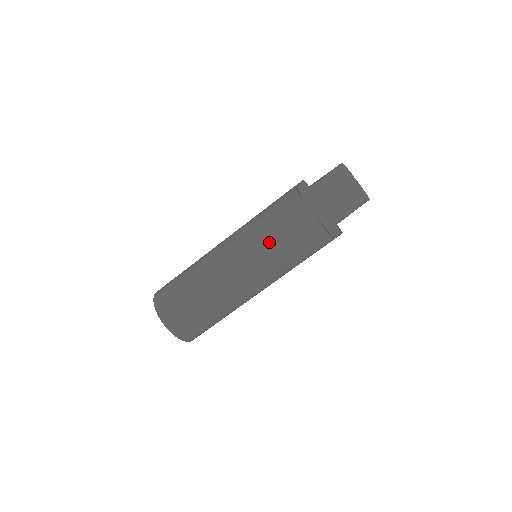
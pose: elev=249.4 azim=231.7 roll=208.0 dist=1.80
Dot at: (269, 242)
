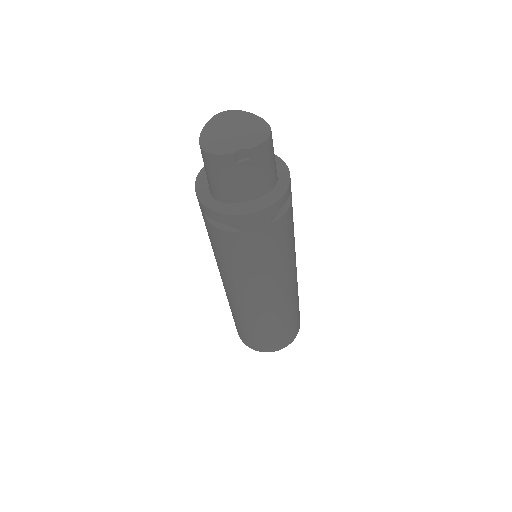
Dot at: (269, 266)
